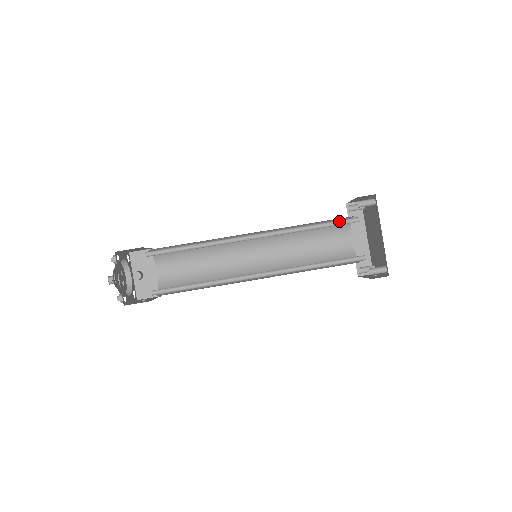
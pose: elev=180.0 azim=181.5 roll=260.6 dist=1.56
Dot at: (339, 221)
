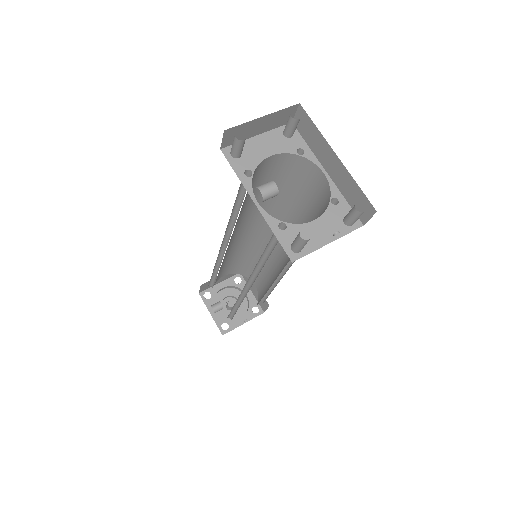
Dot at: occluded
